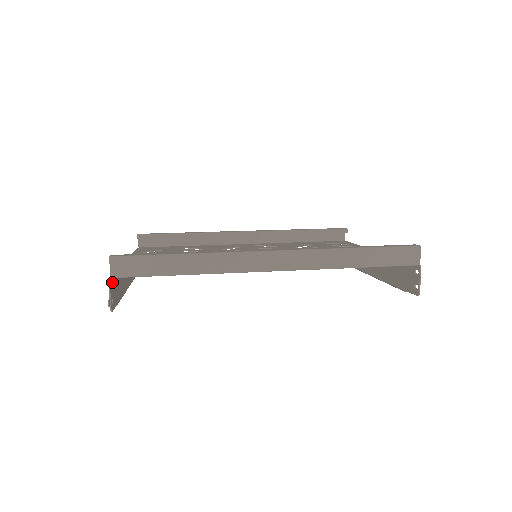
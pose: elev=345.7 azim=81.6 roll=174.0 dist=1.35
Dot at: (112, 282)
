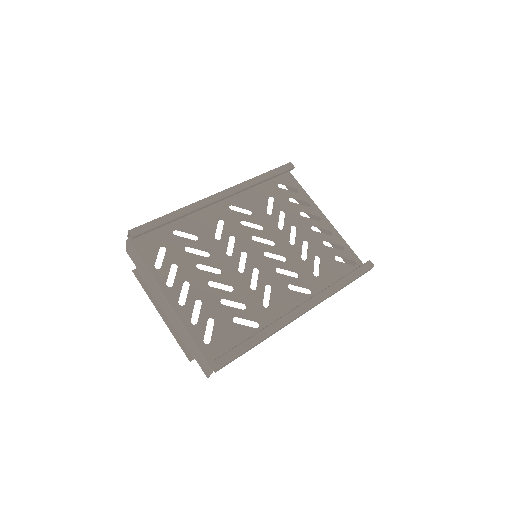
Dot at: (206, 365)
